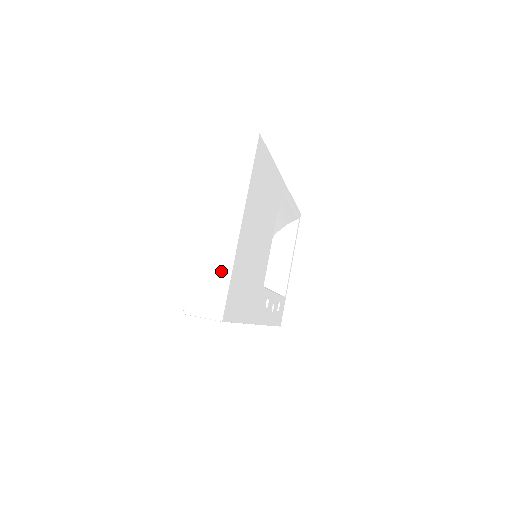
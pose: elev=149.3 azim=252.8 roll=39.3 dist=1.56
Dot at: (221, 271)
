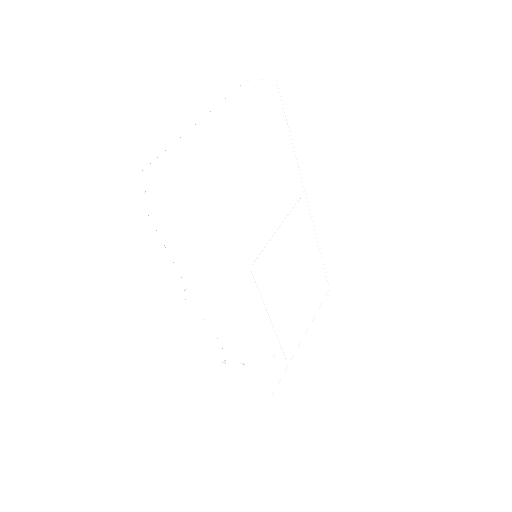
Dot at: (193, 147)
